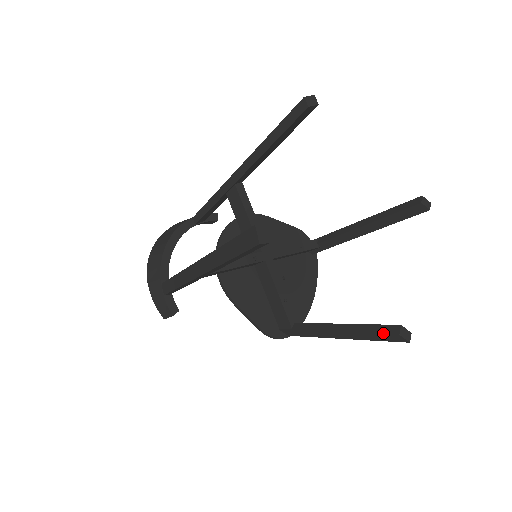
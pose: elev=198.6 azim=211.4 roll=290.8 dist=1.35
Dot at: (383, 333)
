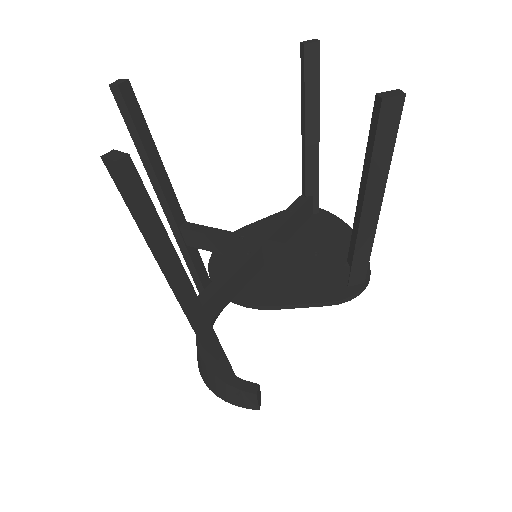
Dot at: (376, 125)
